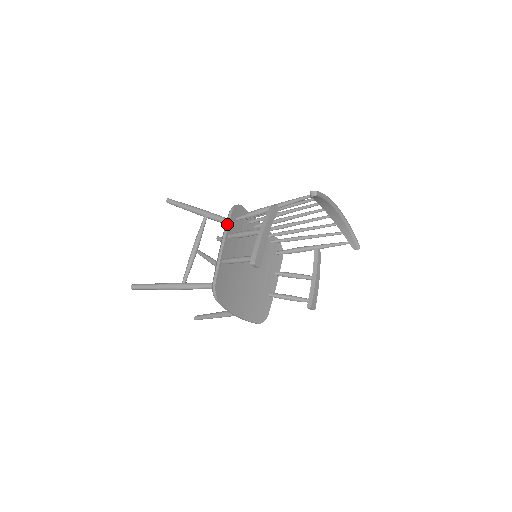
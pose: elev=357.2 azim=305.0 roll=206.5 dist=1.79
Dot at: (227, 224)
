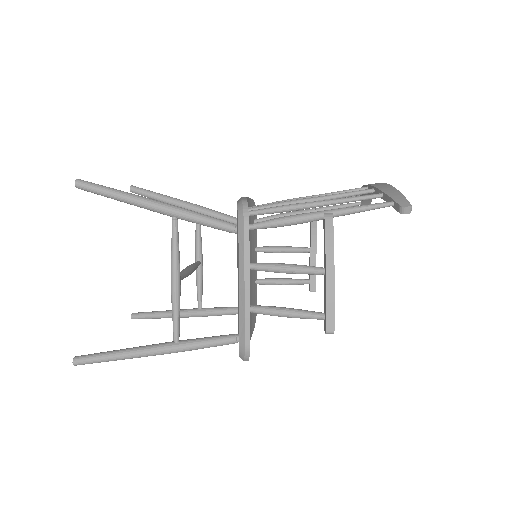
Dot at: (246, 250)
